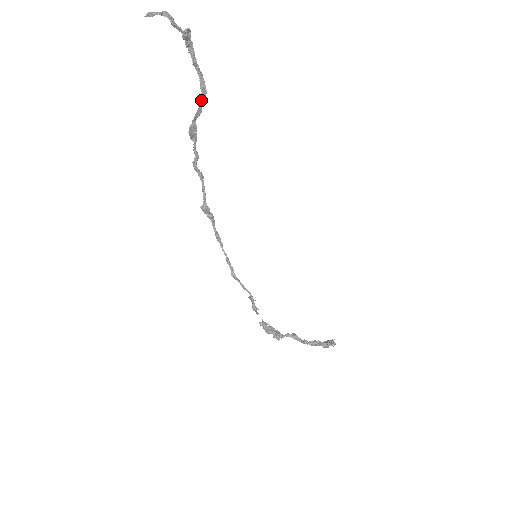
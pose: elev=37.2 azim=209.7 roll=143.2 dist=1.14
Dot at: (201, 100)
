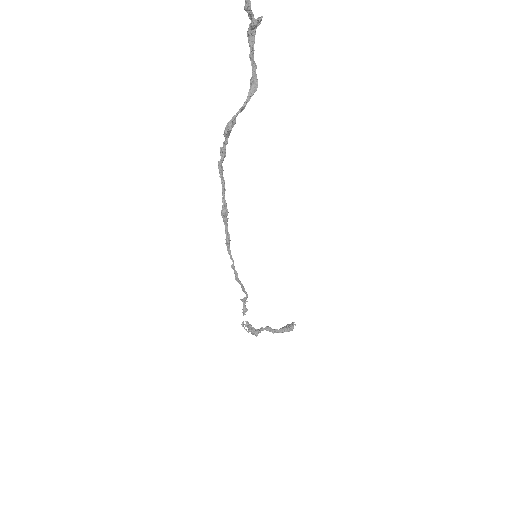
Dot at: (249, 95)
